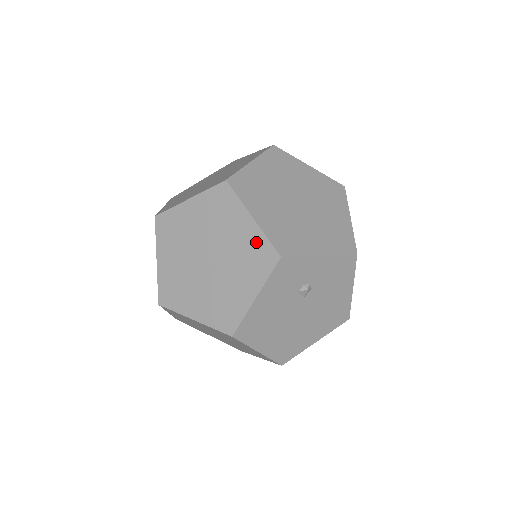
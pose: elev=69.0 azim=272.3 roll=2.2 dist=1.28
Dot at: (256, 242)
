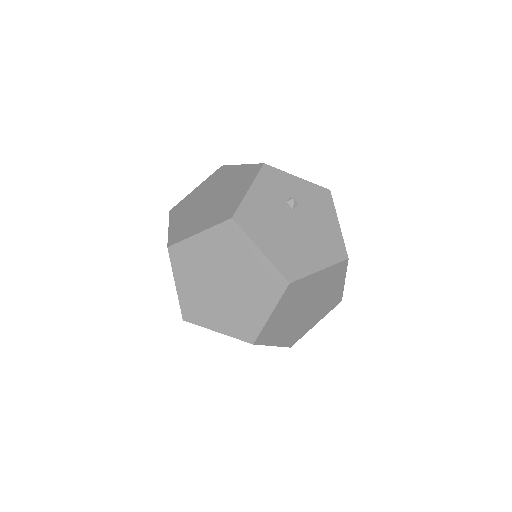
Dot at: (245, 170)
